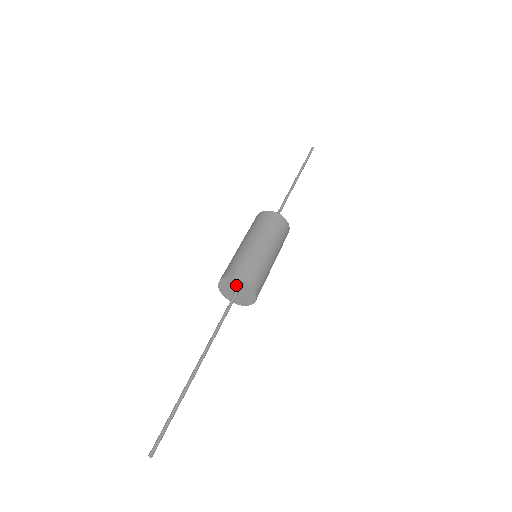
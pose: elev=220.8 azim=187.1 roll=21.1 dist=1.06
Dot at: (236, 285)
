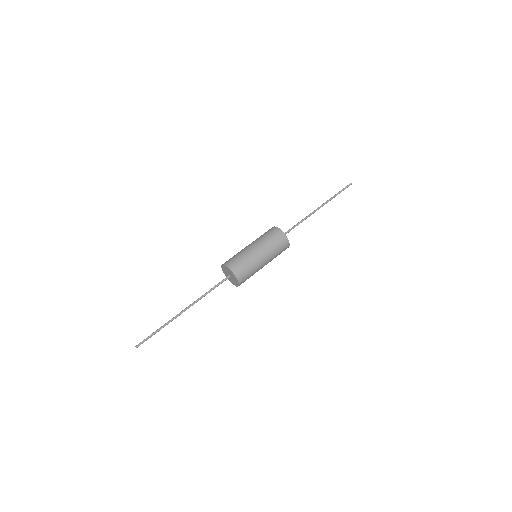
Dot at: (232, 275)
